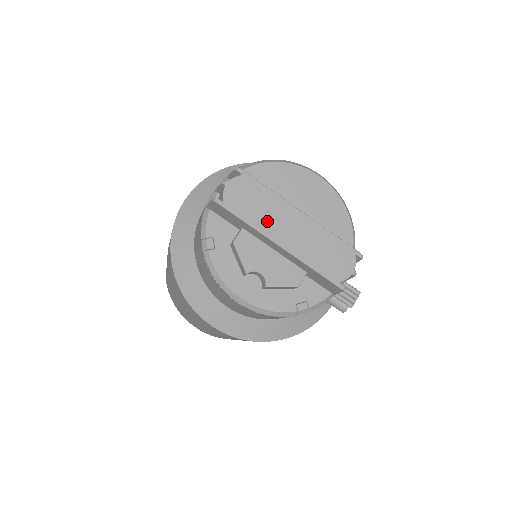
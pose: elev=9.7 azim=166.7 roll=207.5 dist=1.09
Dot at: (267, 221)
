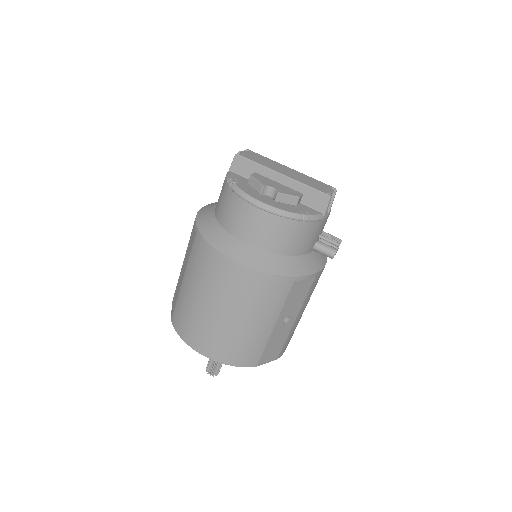
Dot at: (271, 166)
